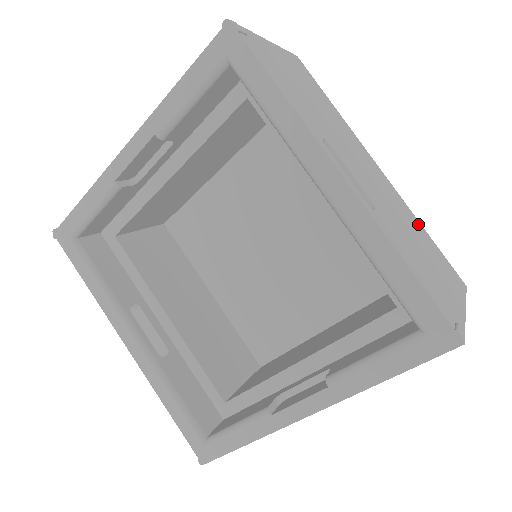
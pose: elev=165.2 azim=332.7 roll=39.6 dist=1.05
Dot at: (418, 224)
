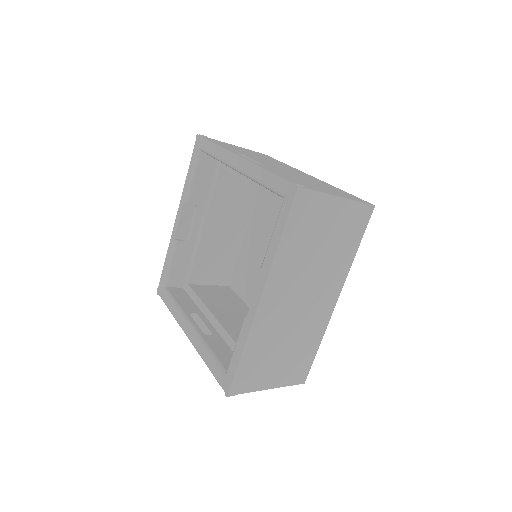
Dot at: (333, 187)
